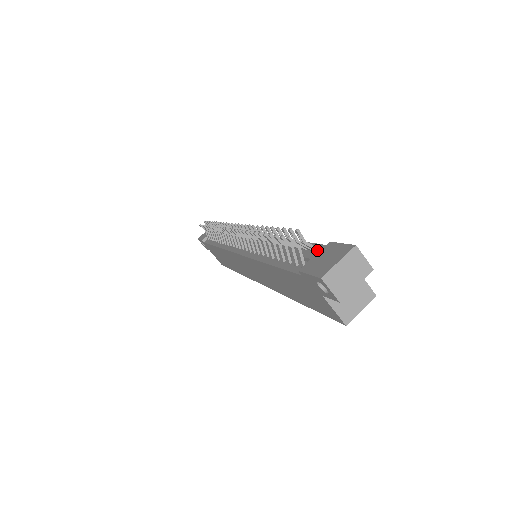
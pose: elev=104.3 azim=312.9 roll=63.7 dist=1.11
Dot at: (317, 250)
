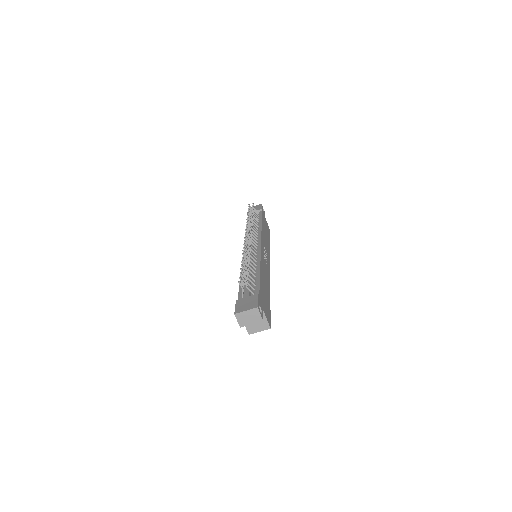
Dot at: (252, 293)
